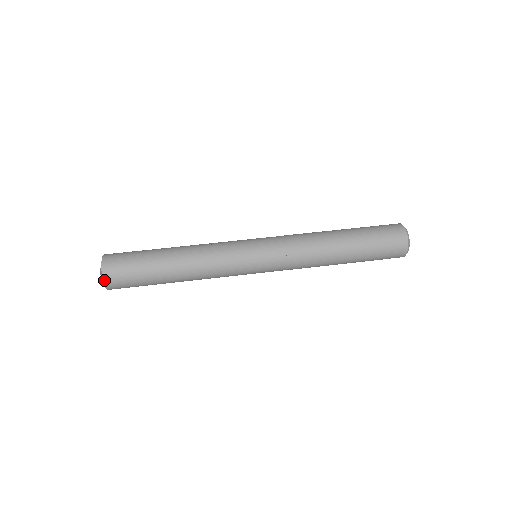
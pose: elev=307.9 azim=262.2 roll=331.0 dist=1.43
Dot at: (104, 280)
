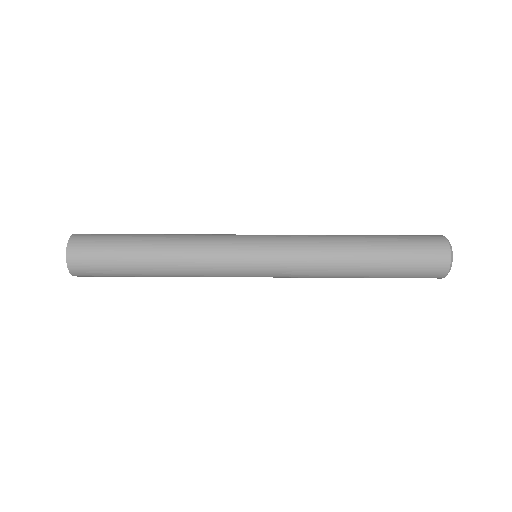
Dot at: occluded
